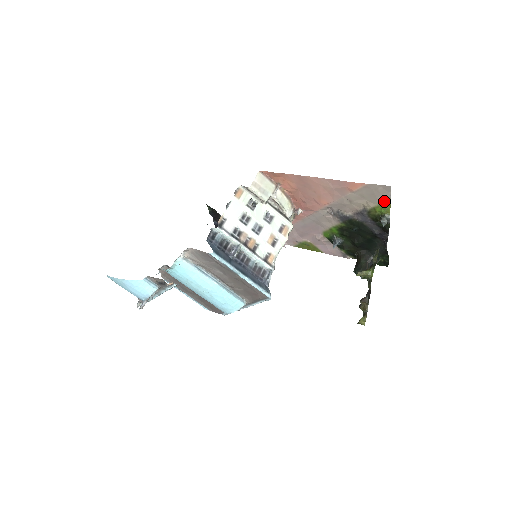
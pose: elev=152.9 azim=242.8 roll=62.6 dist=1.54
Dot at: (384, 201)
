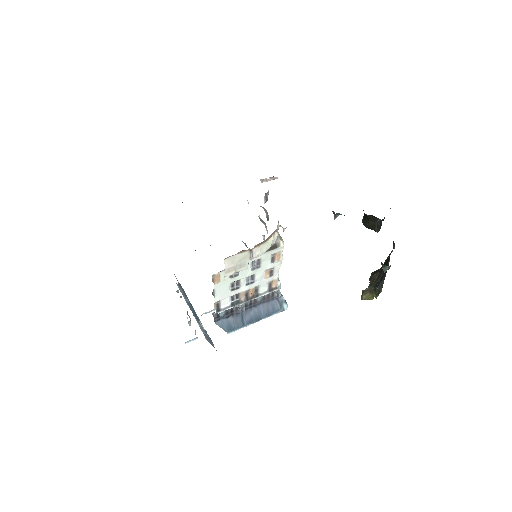
Dot at: occluded
